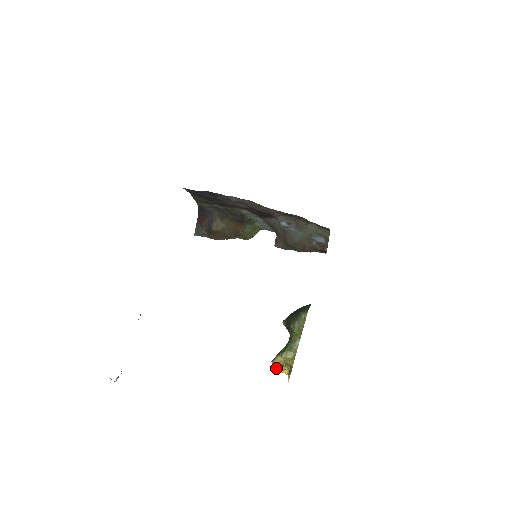
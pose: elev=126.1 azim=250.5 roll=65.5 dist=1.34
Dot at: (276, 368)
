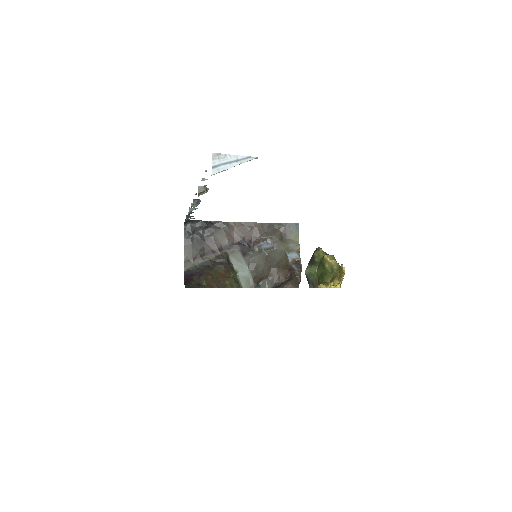
Dot at: (326, 287)
